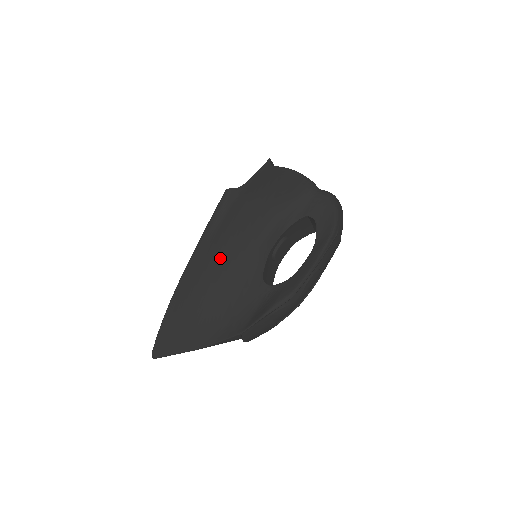
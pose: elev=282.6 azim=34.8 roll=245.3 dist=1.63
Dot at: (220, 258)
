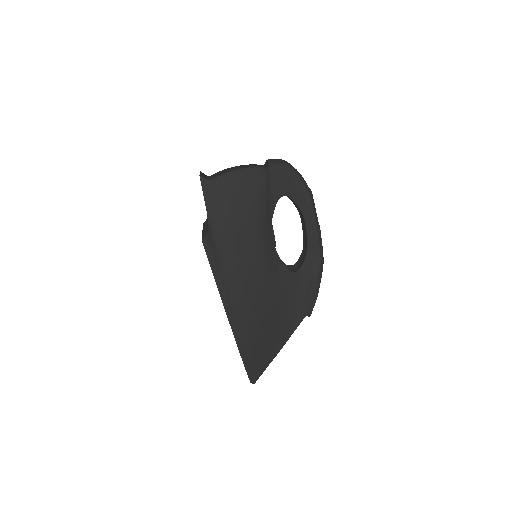
Dot at: (251, 291)
